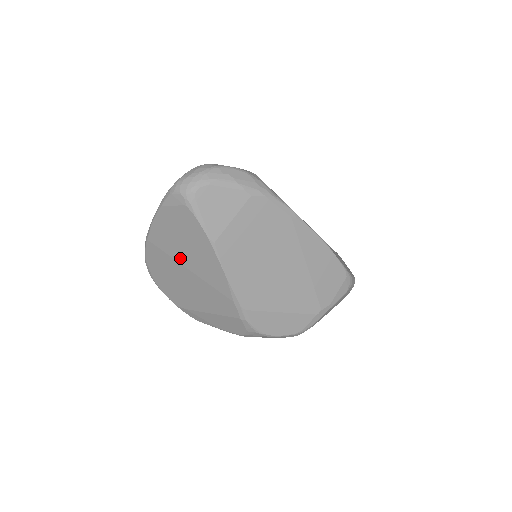
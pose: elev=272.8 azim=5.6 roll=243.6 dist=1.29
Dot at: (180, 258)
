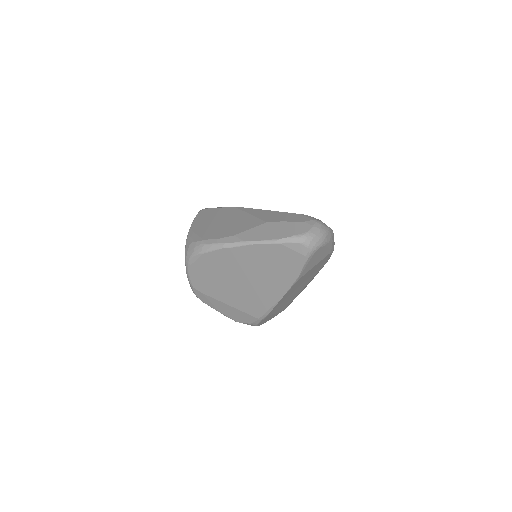
Dot at: (250, 272)
